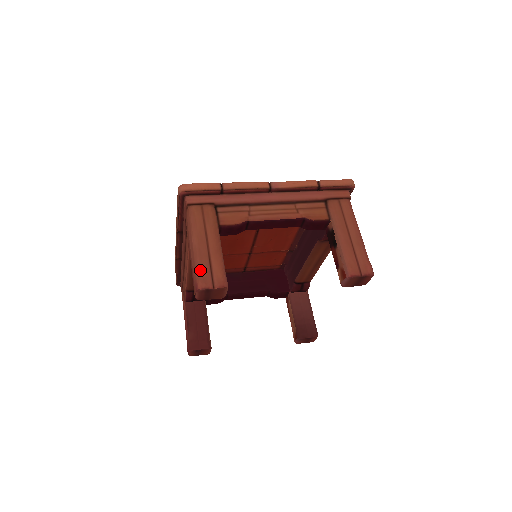
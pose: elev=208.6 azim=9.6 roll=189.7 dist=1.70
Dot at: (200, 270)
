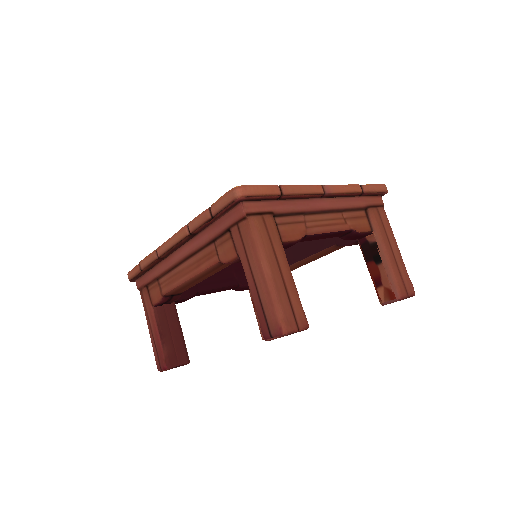
Dot at: (281, 308)
